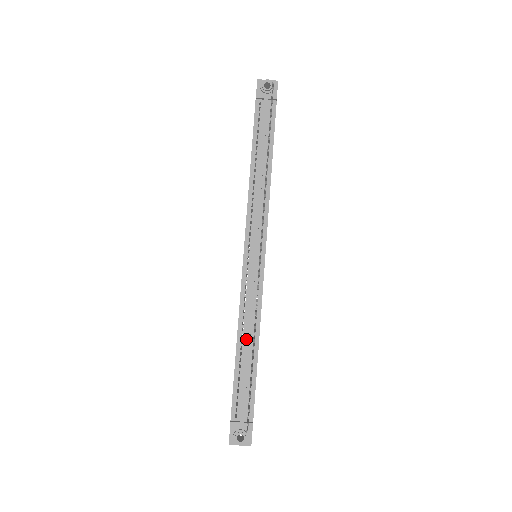
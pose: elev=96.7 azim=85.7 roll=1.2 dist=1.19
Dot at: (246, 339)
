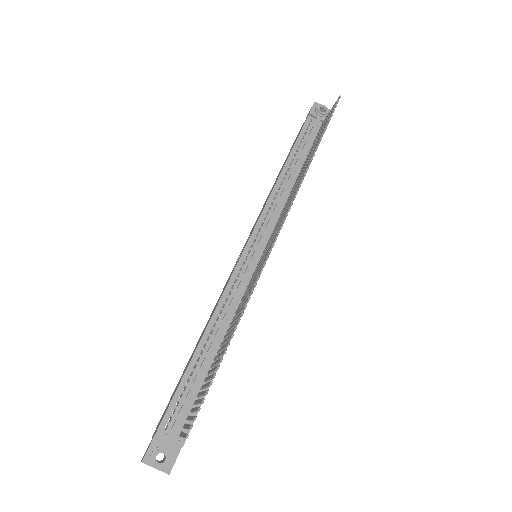
Dot at: (215, 336)
